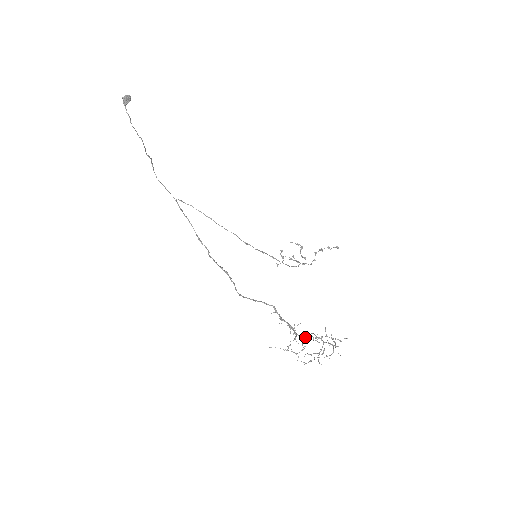
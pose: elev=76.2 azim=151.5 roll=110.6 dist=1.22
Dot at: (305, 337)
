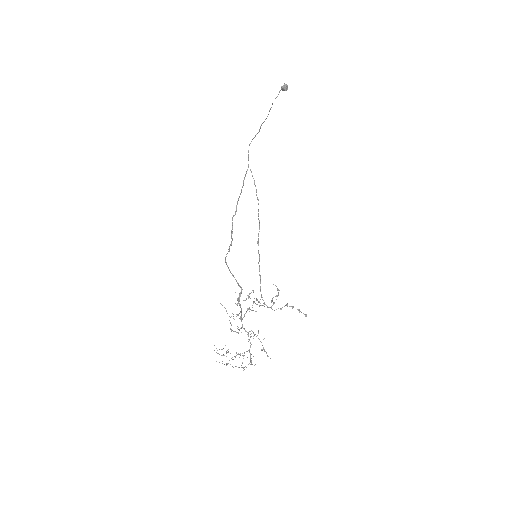
Dot at: occluded
